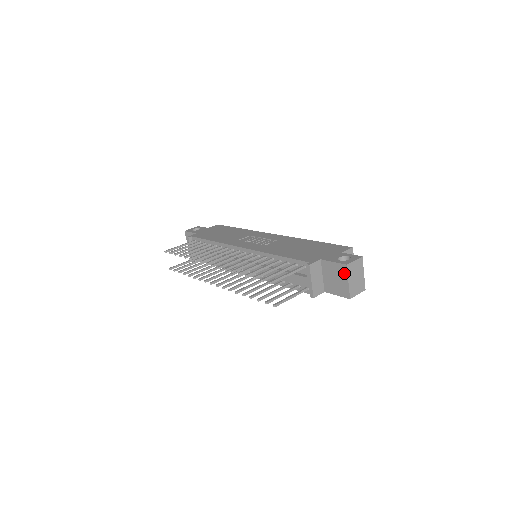
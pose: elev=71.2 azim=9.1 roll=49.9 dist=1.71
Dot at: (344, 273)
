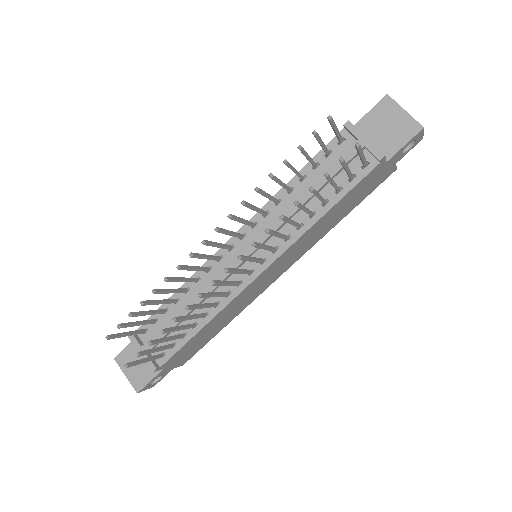
Dot at: (392, 106)
